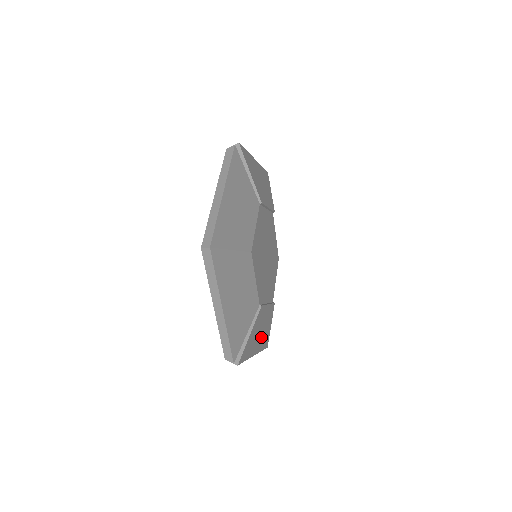
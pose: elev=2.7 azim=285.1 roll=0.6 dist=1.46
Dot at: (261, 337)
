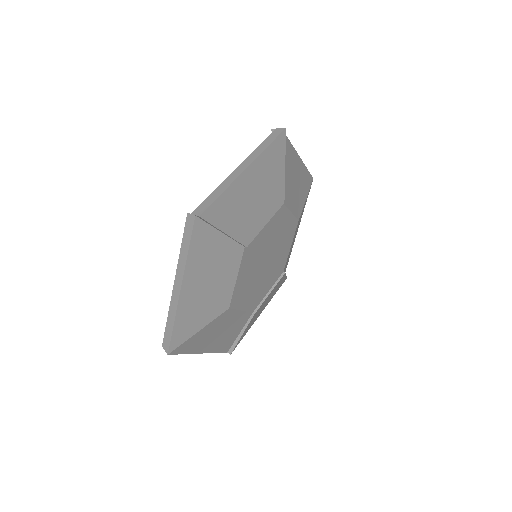
Dot at: (268, 301)
